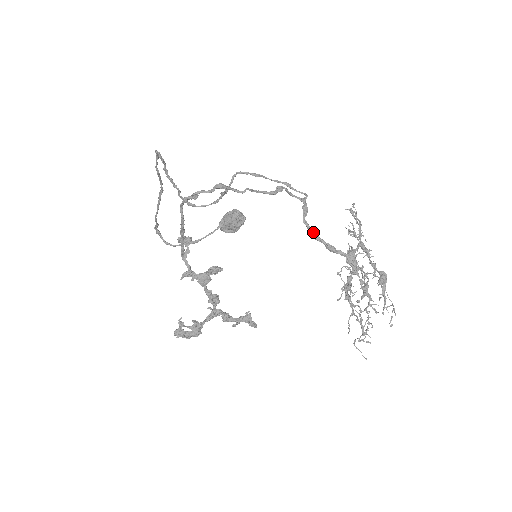
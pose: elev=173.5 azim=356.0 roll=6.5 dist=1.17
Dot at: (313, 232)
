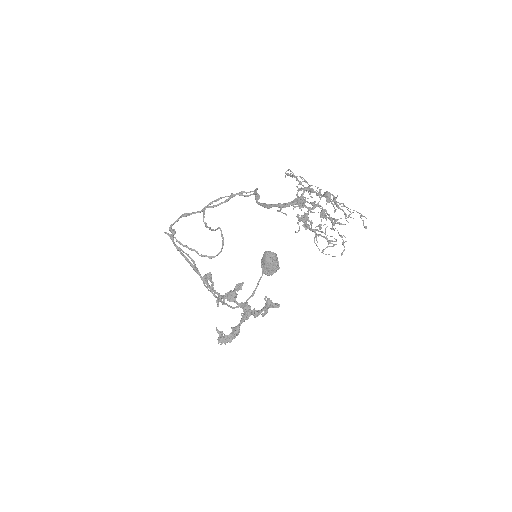
Dot at: (264, 204)
